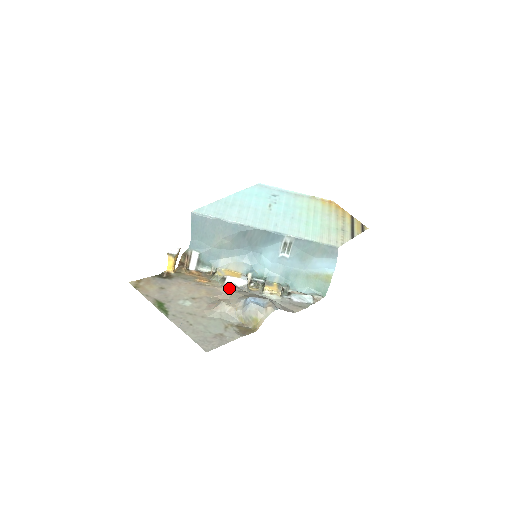
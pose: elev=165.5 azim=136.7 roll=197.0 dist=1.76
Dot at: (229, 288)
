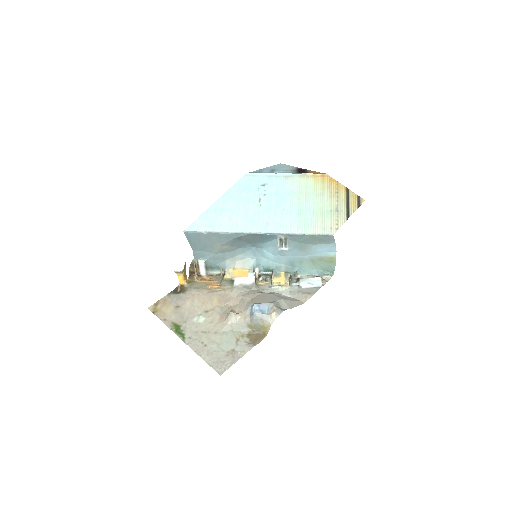
Dot at: (238, 291)
